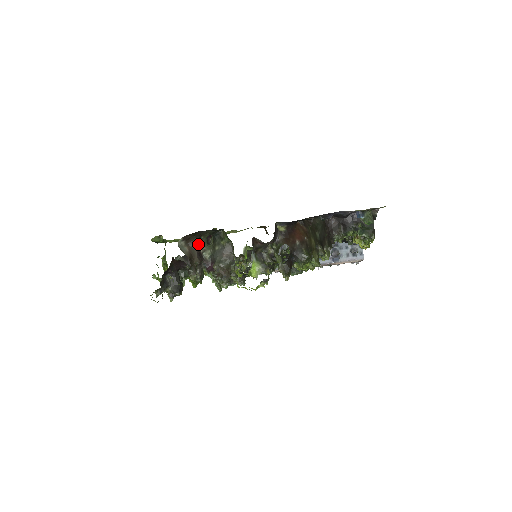
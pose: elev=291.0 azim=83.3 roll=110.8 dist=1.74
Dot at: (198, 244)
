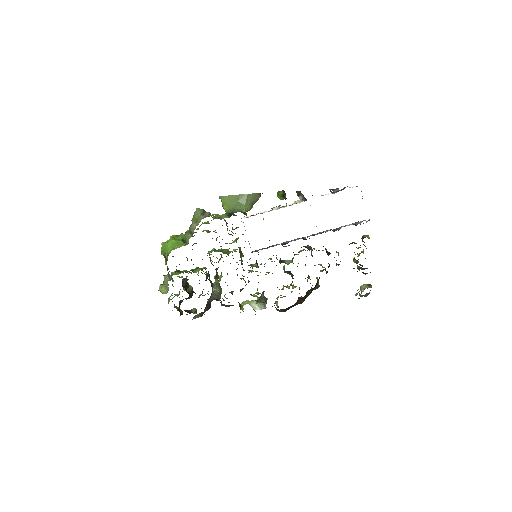
Dot at: occluded
